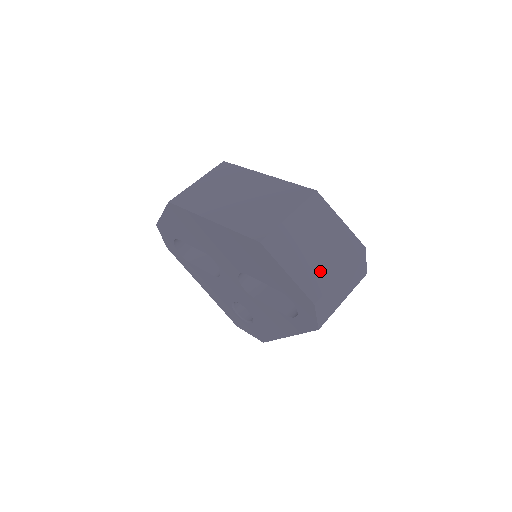
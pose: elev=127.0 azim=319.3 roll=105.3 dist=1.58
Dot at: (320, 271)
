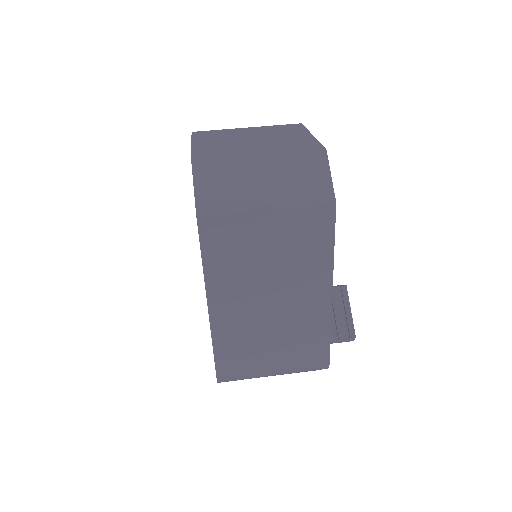
Dot at: (234, 149)
